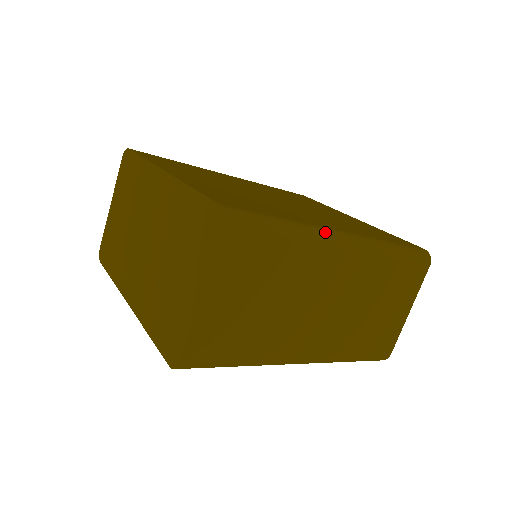
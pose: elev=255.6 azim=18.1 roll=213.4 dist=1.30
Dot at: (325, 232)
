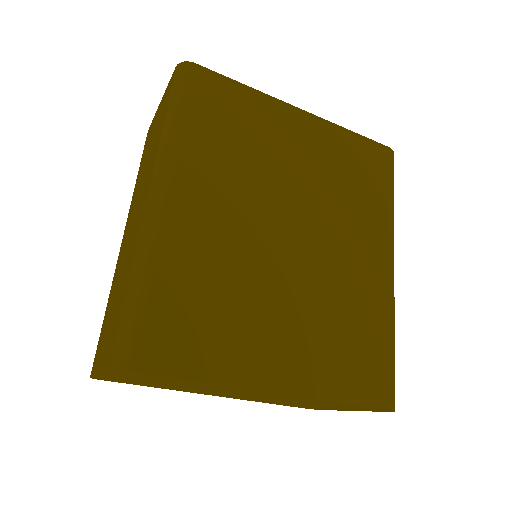
Dot at: occluded
